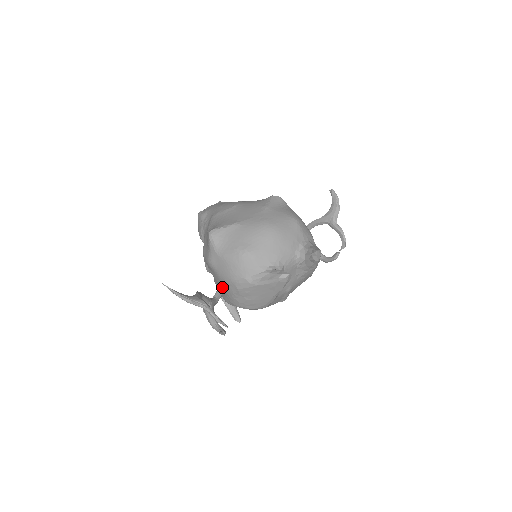
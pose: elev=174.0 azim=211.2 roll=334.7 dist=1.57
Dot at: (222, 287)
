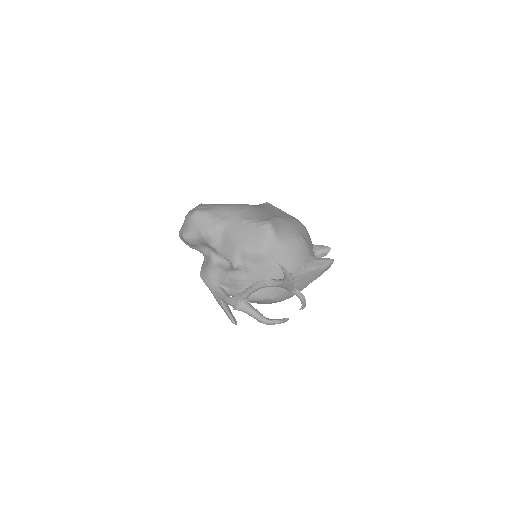
Dot at: (266, 279)
